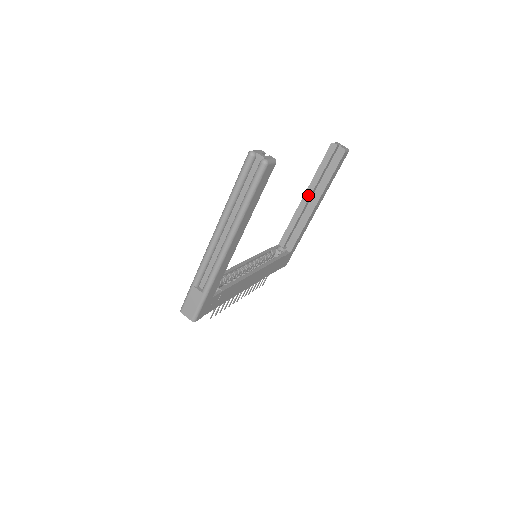
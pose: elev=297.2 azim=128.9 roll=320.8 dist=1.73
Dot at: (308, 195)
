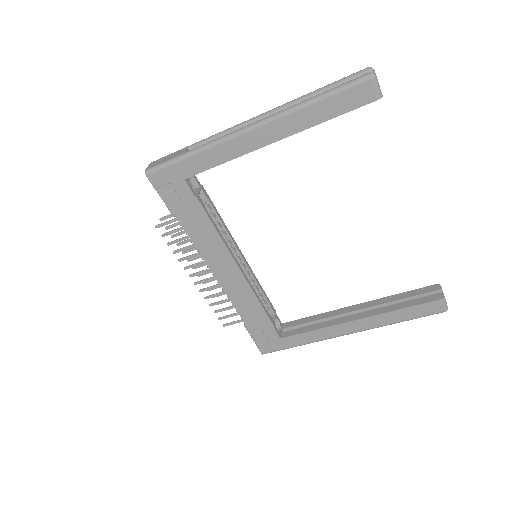
Dot at: (361, 307)
